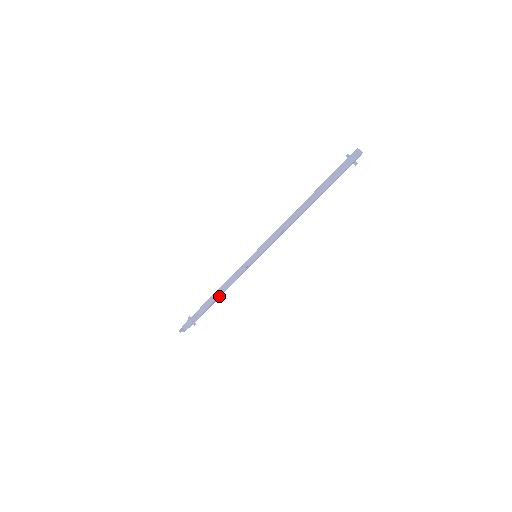
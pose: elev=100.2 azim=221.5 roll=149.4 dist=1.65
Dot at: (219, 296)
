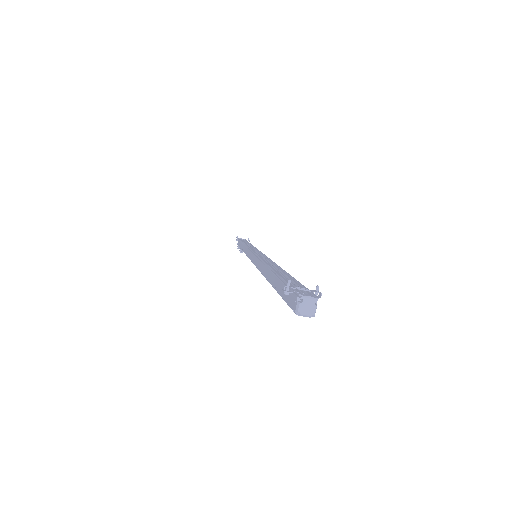
Dot at: occluded
